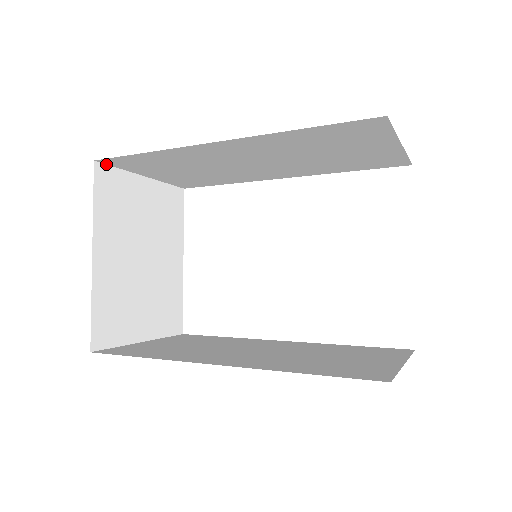
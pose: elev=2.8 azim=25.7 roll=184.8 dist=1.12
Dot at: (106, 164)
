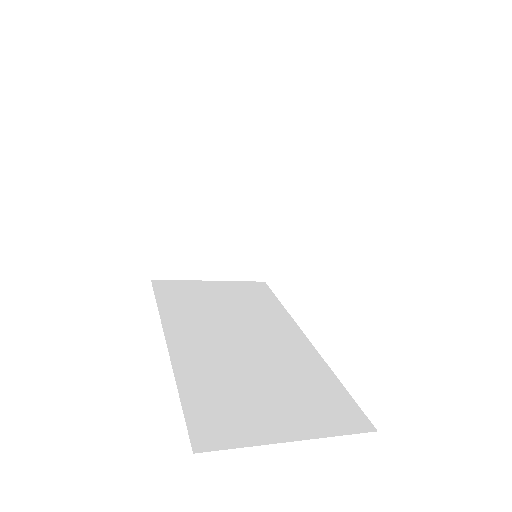
Dot at: occluded
